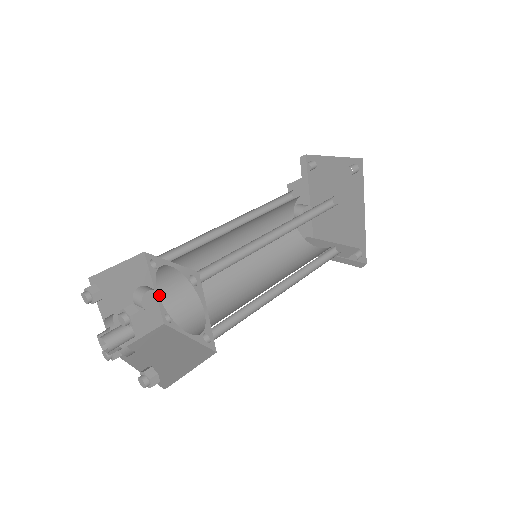
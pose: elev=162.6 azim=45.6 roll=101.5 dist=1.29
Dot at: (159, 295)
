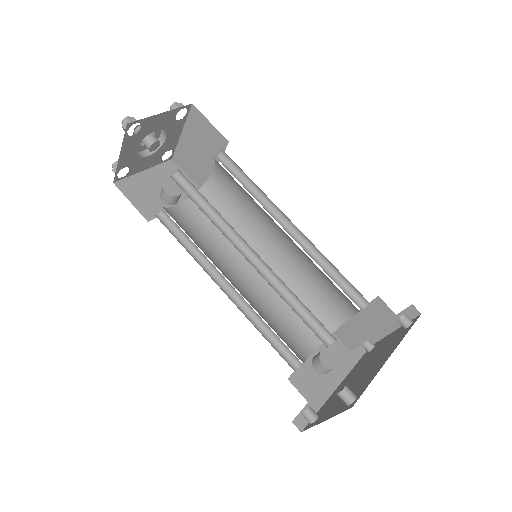
Dot at: (179, 195)
